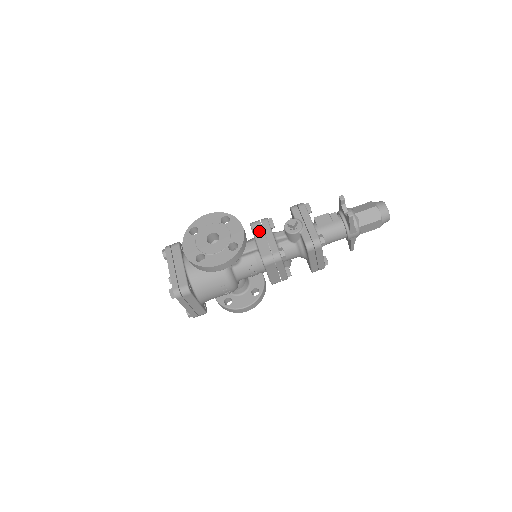
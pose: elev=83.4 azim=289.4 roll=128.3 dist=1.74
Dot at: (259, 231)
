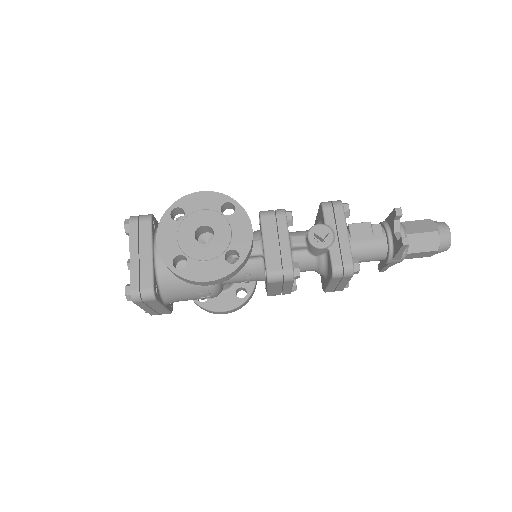
Dot at: (270, 229)
